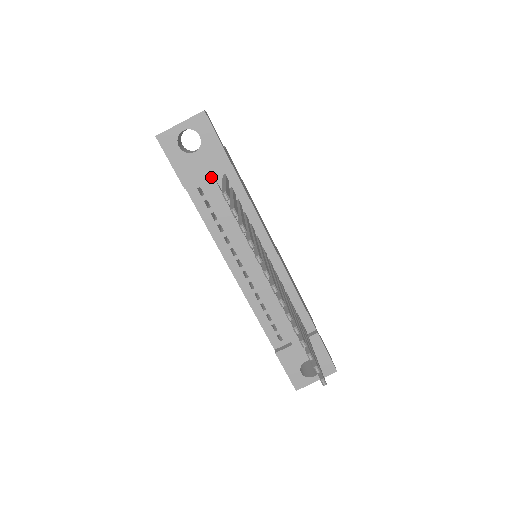
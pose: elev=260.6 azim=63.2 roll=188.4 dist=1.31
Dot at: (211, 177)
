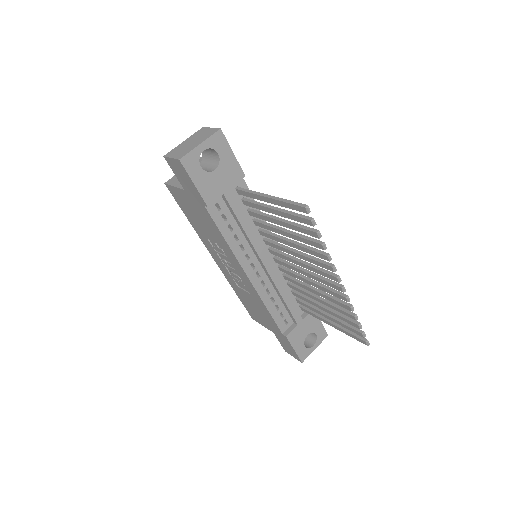
Dot at: (230, 191)
